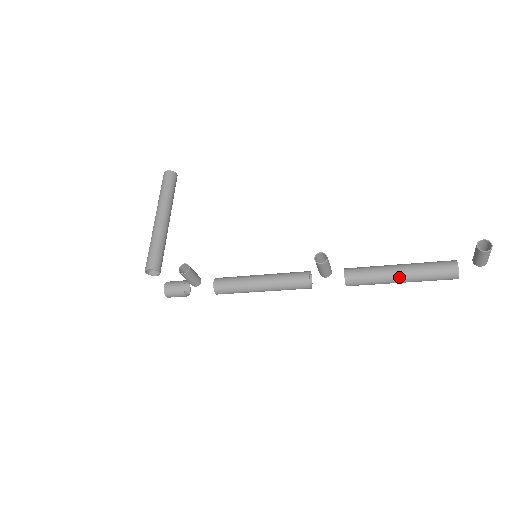
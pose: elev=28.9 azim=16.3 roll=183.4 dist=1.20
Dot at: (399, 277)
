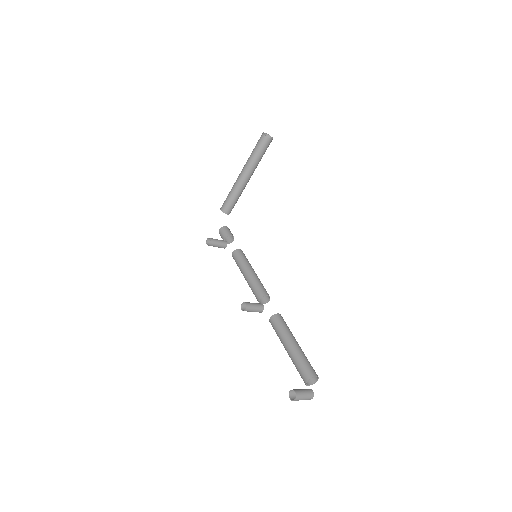
Dot at: occluded
